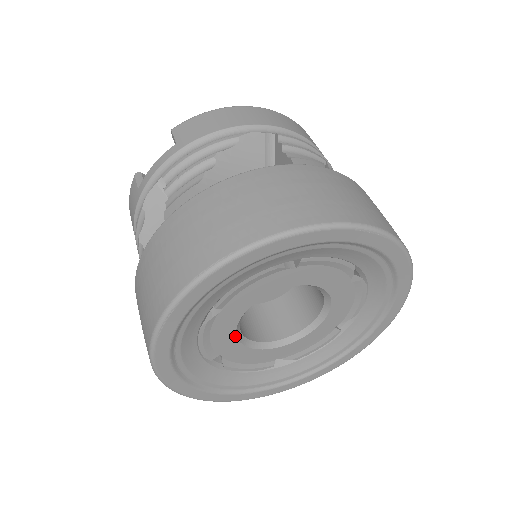
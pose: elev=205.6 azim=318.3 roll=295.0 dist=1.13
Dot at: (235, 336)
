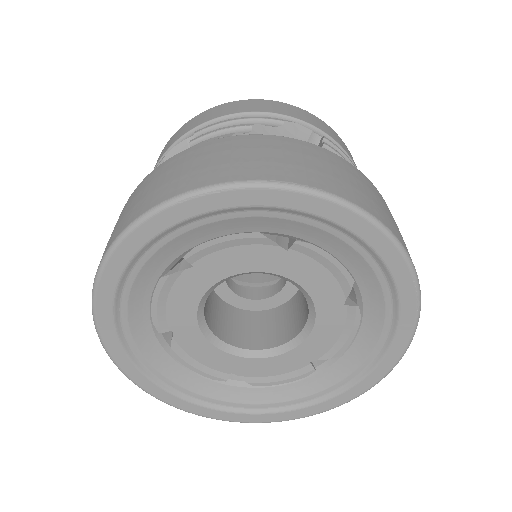
Dot at: (222, 351)
